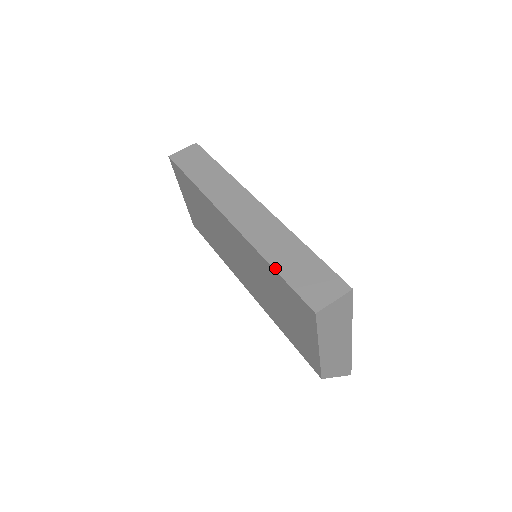
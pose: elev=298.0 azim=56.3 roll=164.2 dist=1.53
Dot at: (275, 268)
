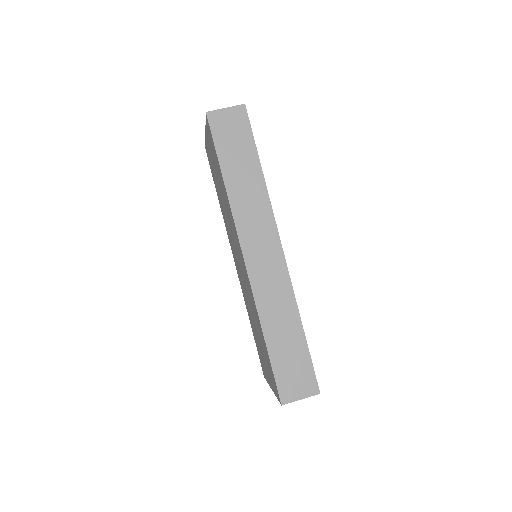
Dot at: (267, 343)
